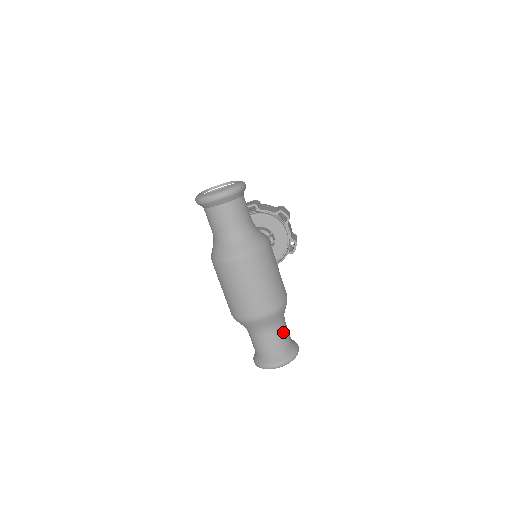
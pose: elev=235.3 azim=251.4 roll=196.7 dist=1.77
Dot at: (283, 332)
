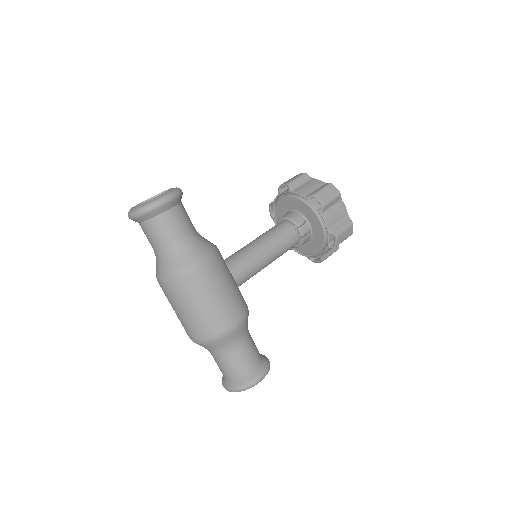
Dot at: (234, 359)
